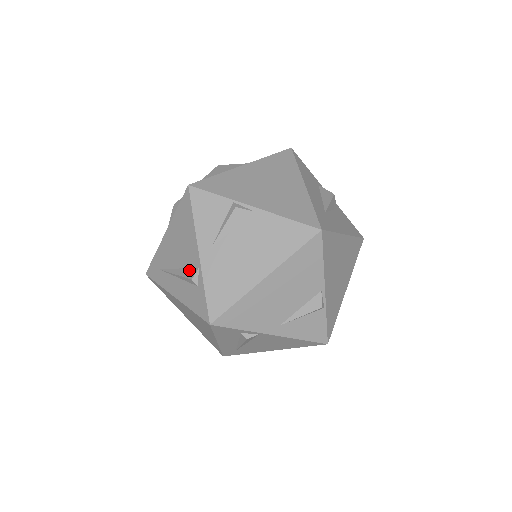
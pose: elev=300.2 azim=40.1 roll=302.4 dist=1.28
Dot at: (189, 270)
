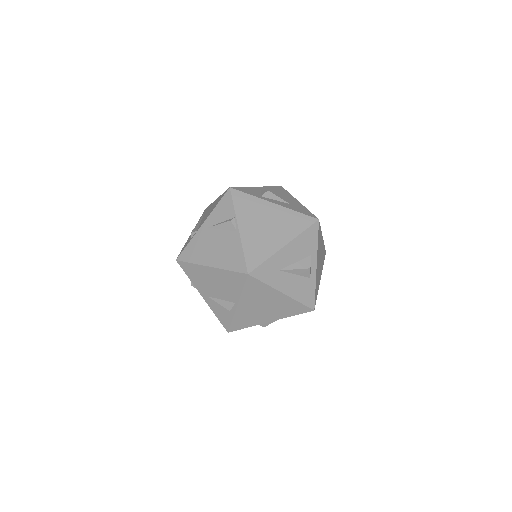
Dot at: (197, 227)
